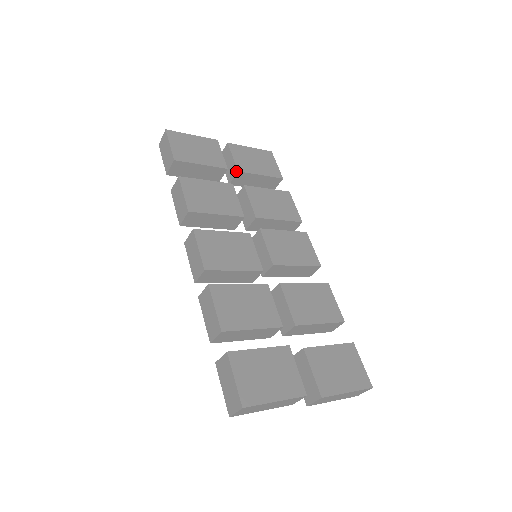
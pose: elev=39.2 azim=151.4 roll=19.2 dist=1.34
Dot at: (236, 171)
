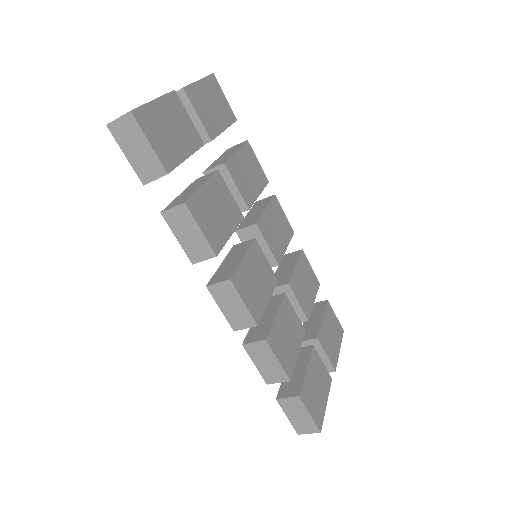
Dot at: (207, 139)
